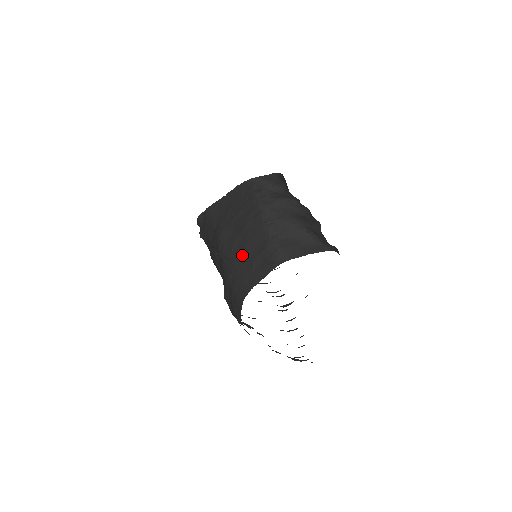
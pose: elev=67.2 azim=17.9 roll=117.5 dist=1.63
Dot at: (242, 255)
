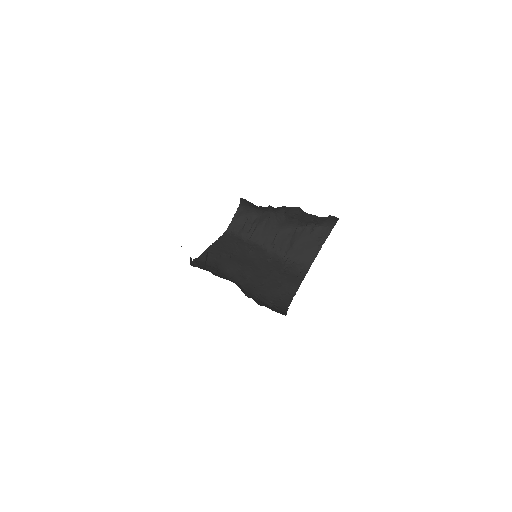
Dot at: (261, 279)
